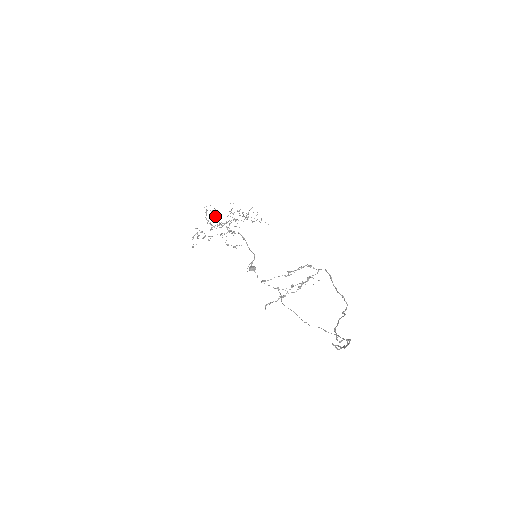
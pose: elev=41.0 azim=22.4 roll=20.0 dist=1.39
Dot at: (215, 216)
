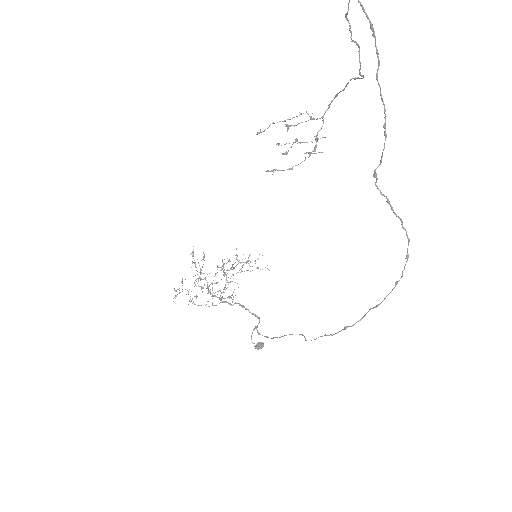
Dot at: (204, 278)
